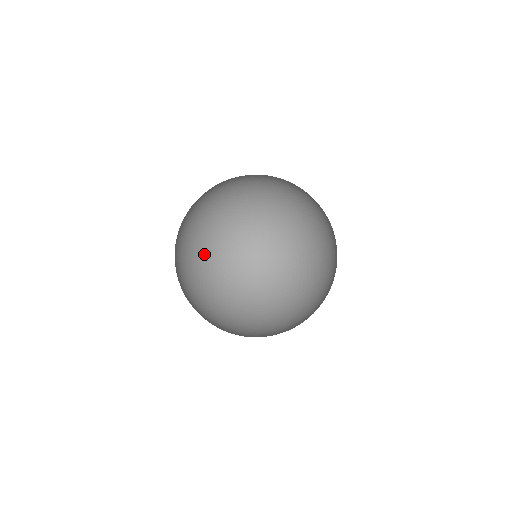
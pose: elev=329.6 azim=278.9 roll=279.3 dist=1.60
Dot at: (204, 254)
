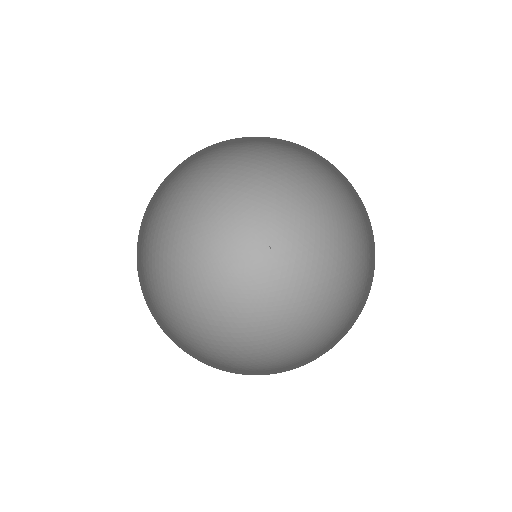
Dot at: (137, 255)
